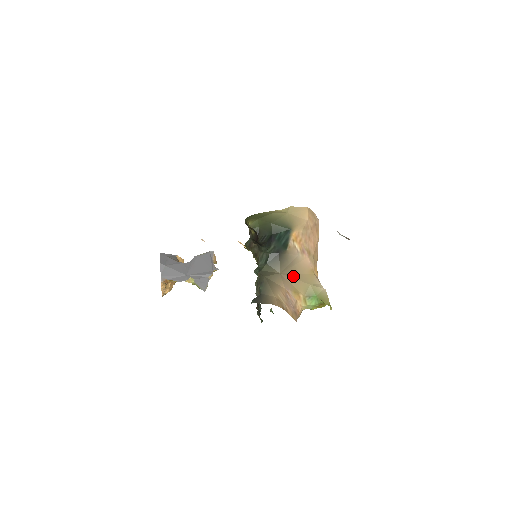
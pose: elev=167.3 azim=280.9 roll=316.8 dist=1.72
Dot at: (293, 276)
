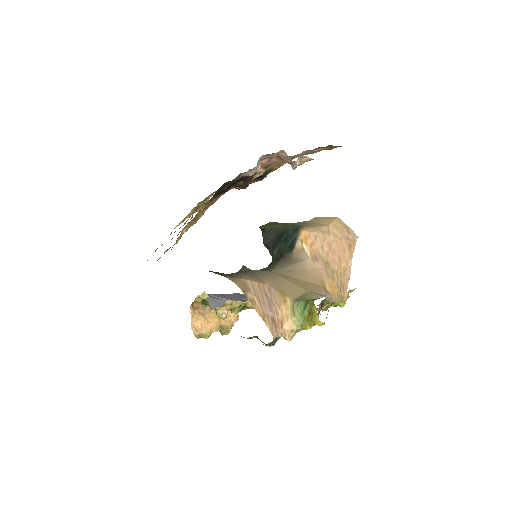
Dot at: (288, 278)
